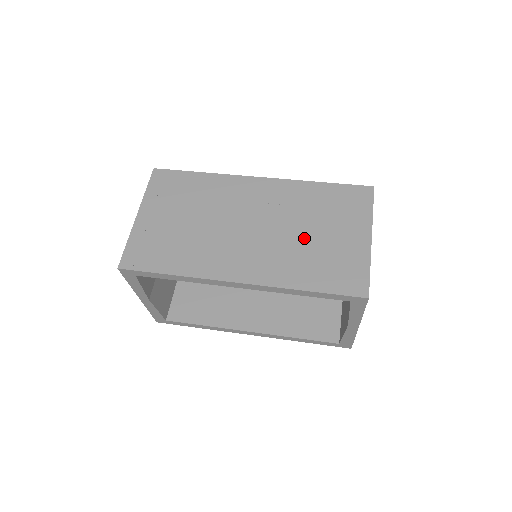
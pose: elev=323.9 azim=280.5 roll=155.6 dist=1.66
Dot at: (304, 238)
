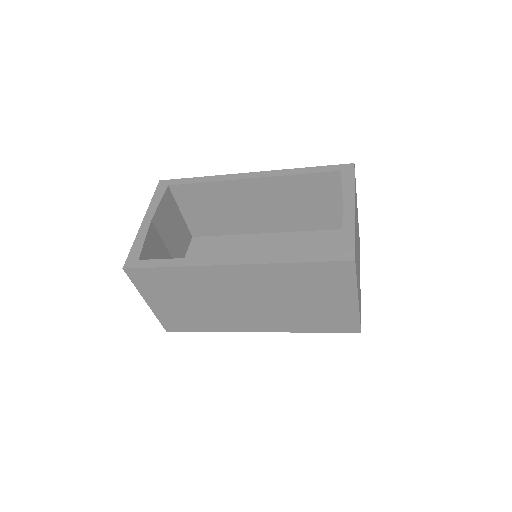
Dot at: occluded
